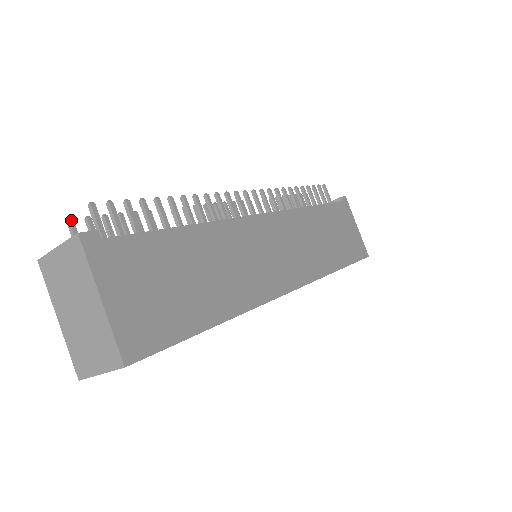
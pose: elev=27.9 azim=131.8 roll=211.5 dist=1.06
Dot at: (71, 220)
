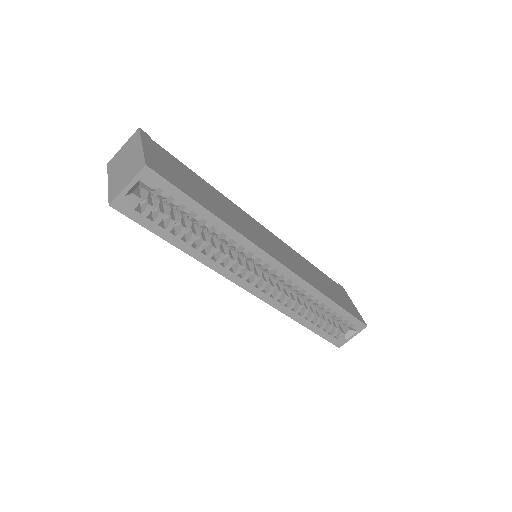
Dot at: occluded
